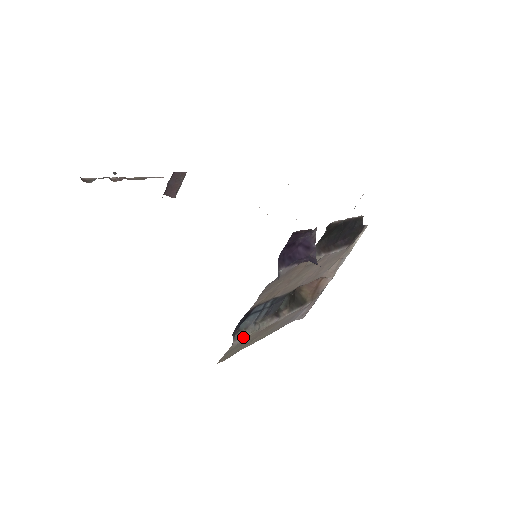
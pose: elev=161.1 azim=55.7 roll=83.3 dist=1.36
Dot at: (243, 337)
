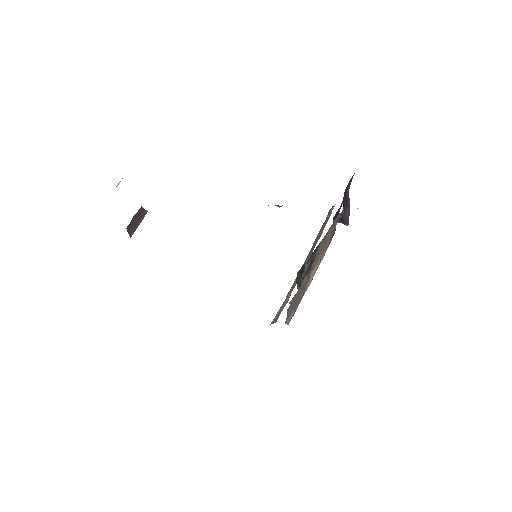
Dot at: occluded
